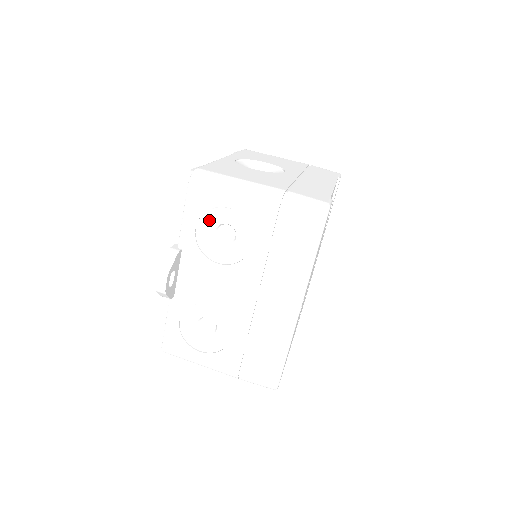
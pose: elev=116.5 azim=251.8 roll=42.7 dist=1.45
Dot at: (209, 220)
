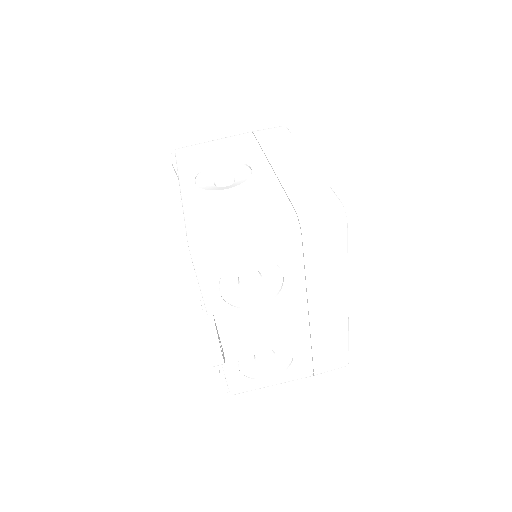
Dot at: (228, 277)
